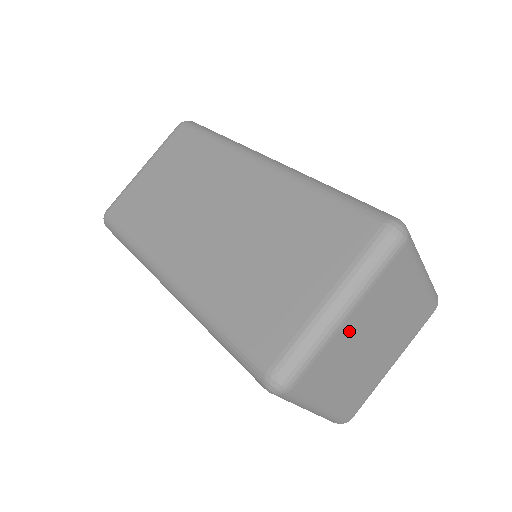
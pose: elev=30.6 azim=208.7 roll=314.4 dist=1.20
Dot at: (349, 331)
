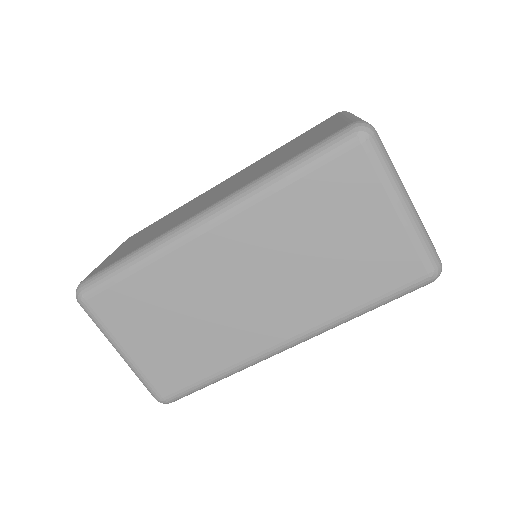
Dot at: occluded
